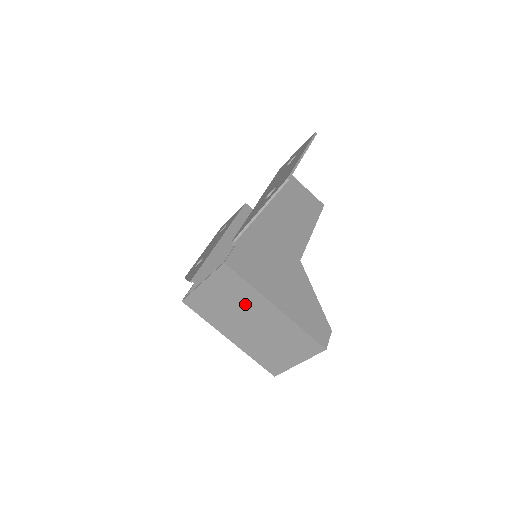
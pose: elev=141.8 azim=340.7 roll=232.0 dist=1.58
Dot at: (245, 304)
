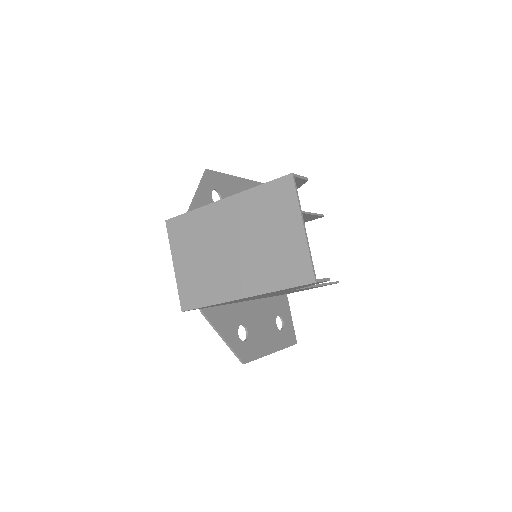
Dot at: (208, 235)
